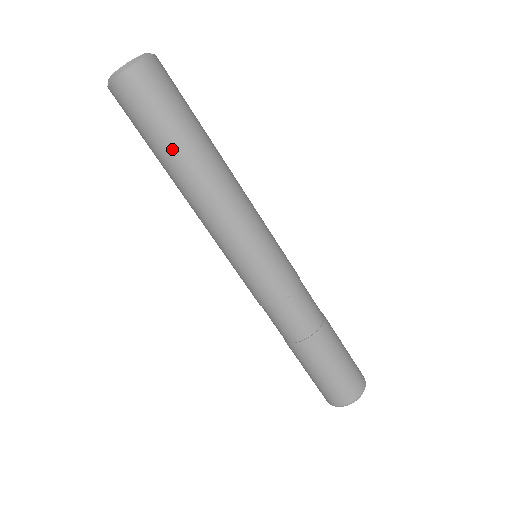
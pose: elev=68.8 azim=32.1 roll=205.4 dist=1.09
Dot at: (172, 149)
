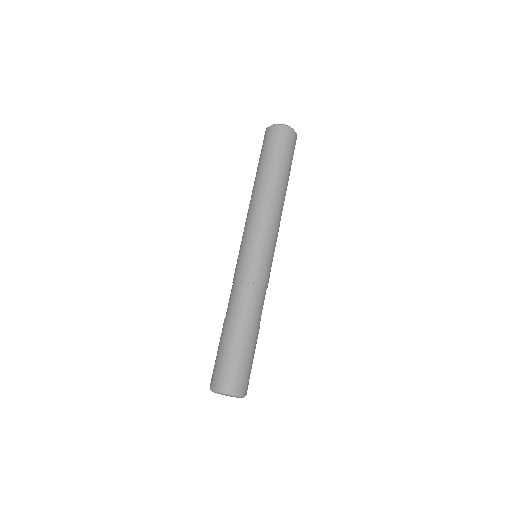
Dot at: (285, 172)
